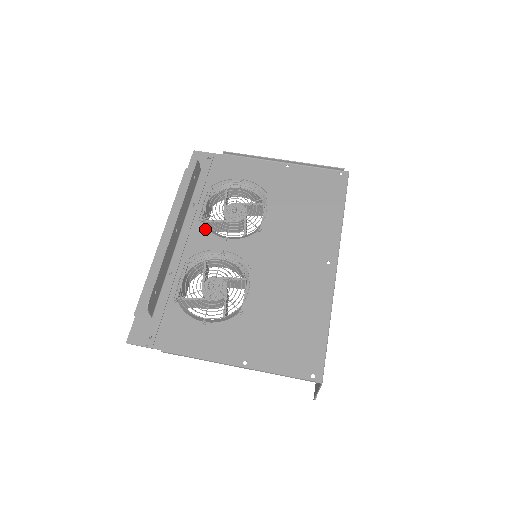
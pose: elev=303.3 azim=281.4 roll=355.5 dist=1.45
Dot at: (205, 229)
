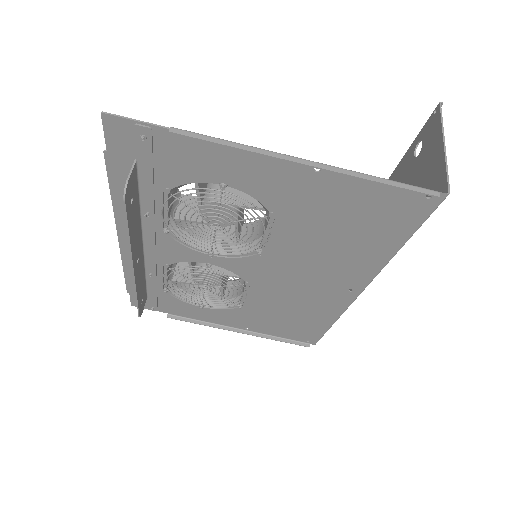
Dot at: (177, 240)
